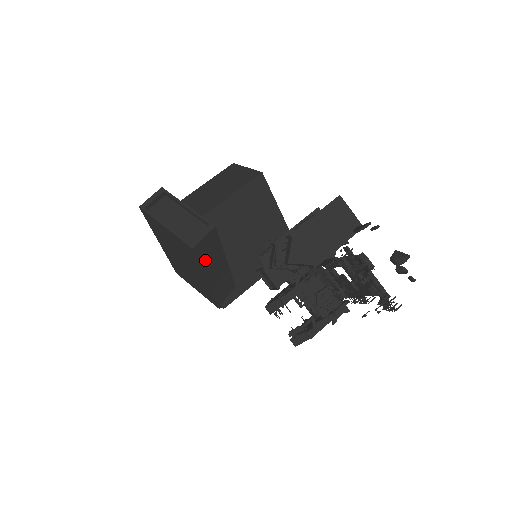
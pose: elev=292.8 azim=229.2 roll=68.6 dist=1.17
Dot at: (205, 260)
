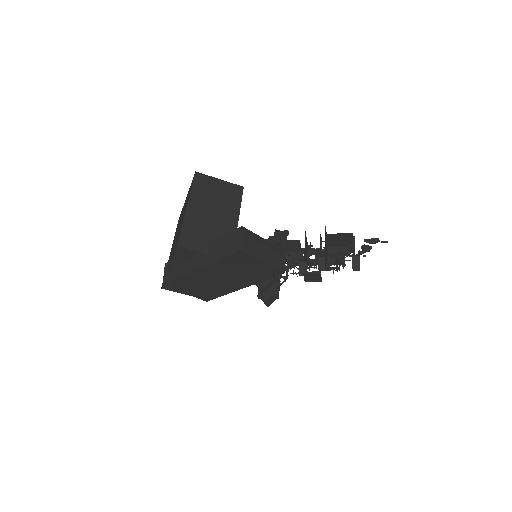
Dot at: occluded
